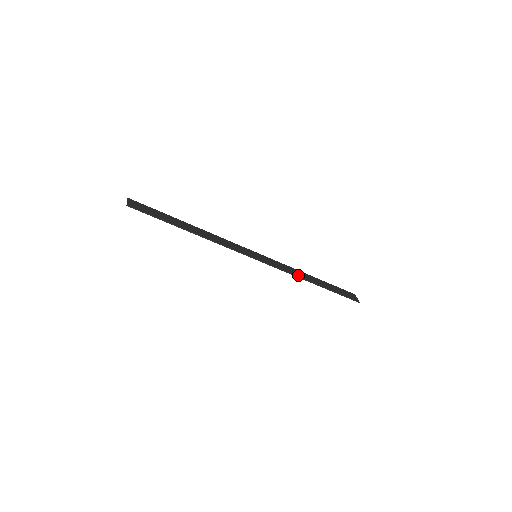
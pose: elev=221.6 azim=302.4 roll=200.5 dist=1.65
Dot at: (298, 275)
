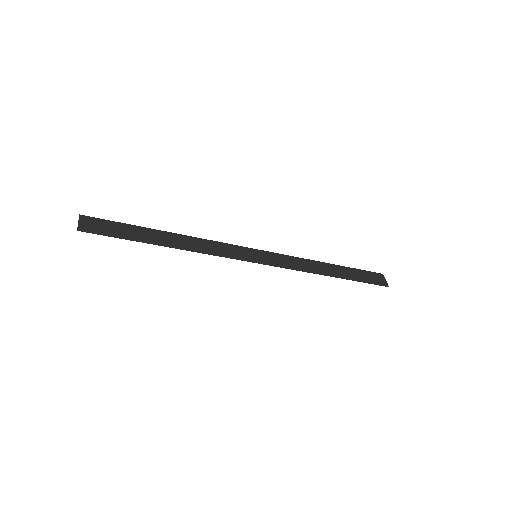
Dot at: (311, 270)
